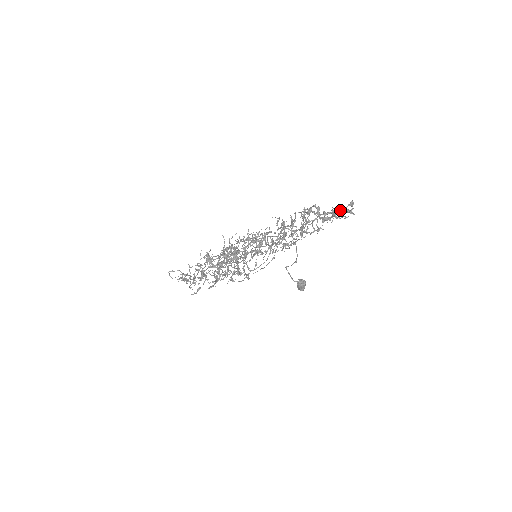
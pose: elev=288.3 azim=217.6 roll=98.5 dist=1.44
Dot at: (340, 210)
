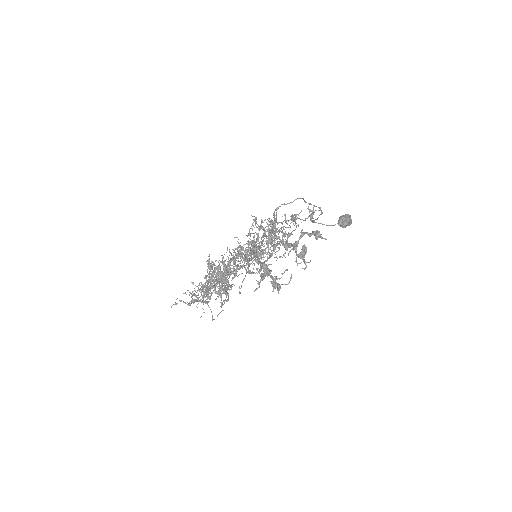
Dot at: occluded
